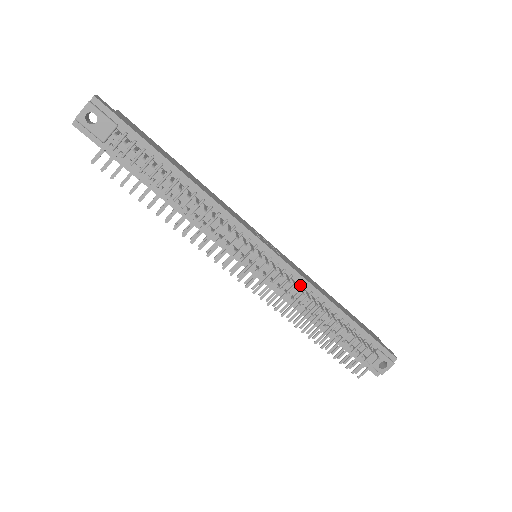
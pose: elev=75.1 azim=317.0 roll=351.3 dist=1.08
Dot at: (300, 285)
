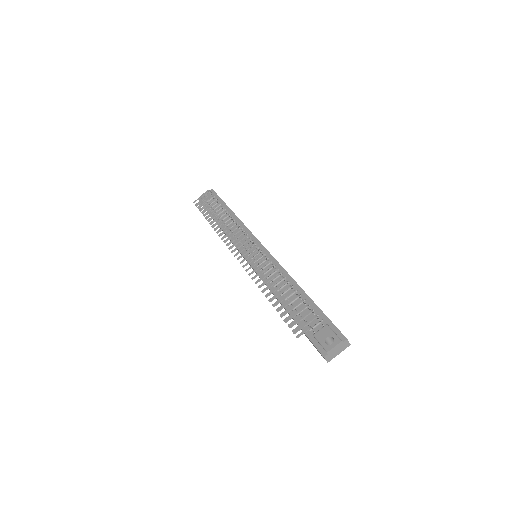
Dot at: occluded
